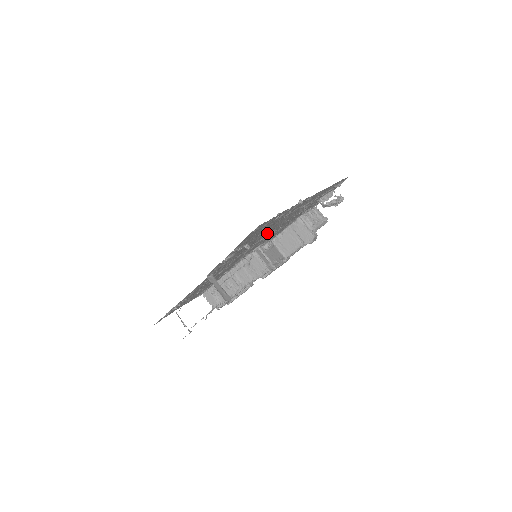
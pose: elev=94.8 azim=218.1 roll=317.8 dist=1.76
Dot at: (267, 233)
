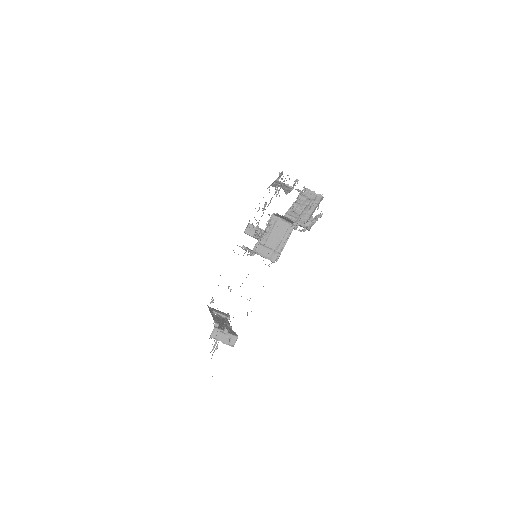
Dot at: occluded
